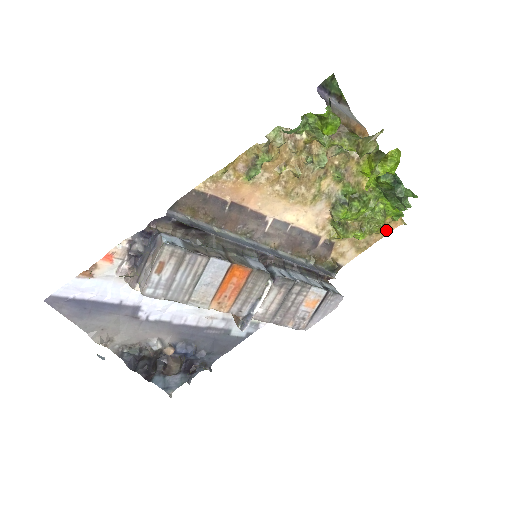
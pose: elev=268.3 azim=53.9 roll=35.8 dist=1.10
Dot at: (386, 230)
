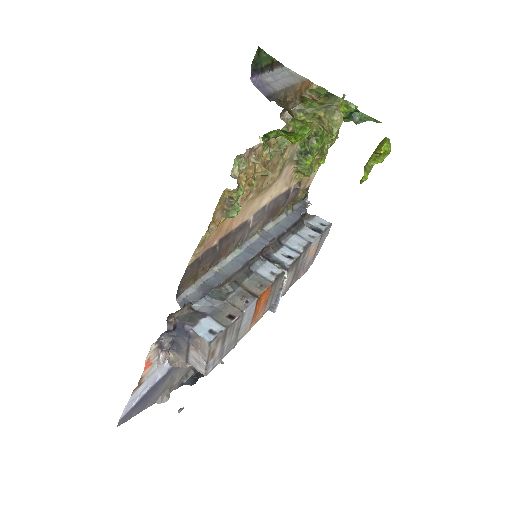
Dot at: occluded
